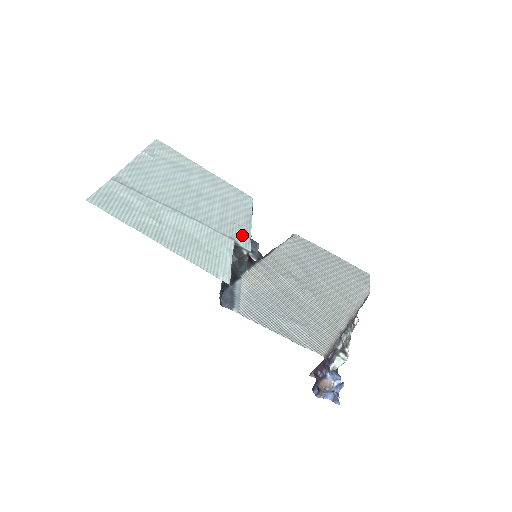
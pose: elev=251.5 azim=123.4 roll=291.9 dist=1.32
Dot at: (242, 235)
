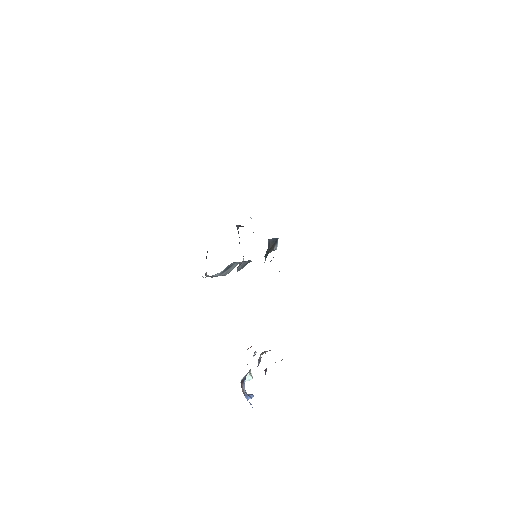
Dot at: occluded
